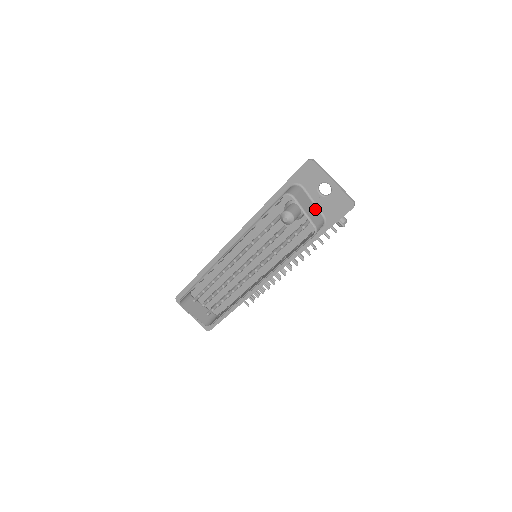
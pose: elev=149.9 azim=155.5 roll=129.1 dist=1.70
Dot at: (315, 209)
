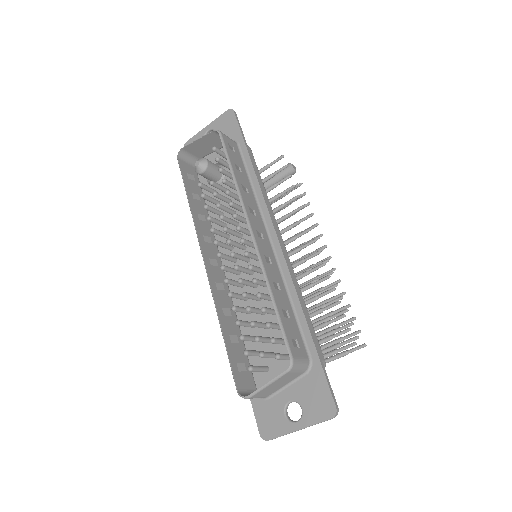
Dot at: (217, 146)
